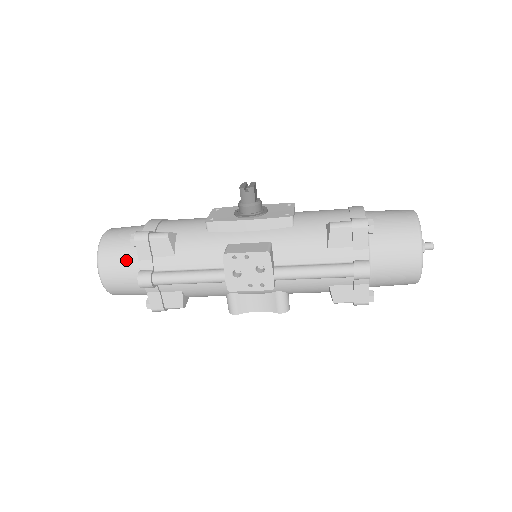
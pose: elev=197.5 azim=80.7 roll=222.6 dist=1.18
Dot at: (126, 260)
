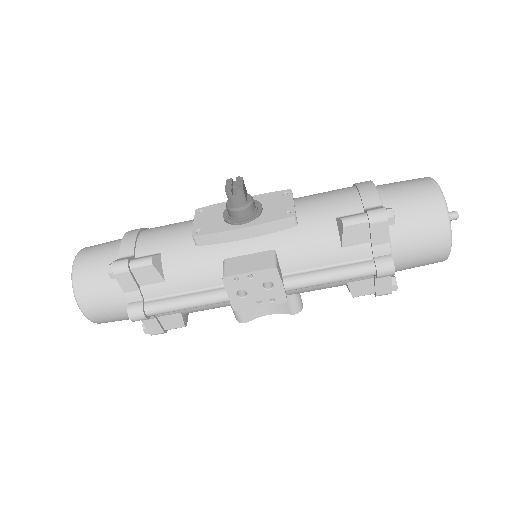
Dot at: (109, 293)
